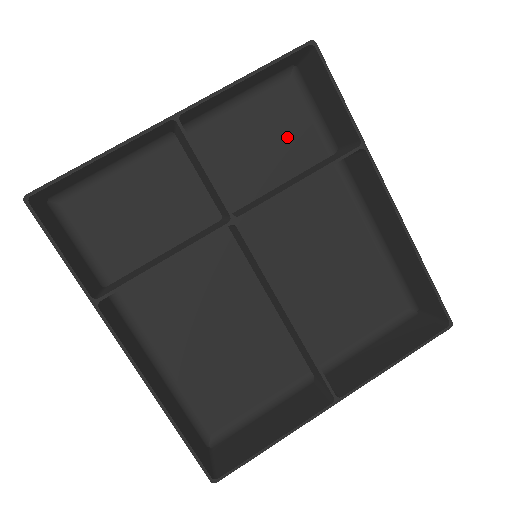
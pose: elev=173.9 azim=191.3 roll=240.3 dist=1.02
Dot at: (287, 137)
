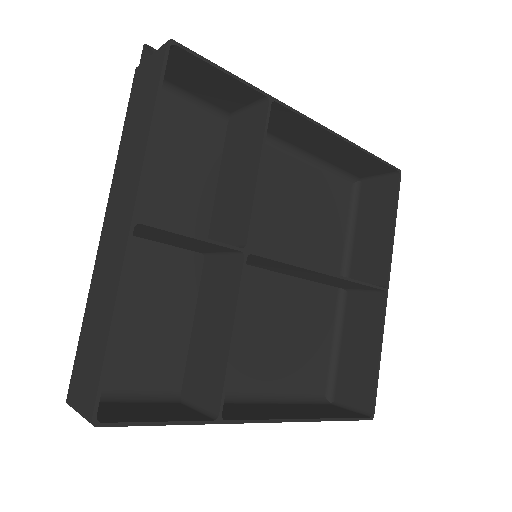
Dot at: (187, 141)
